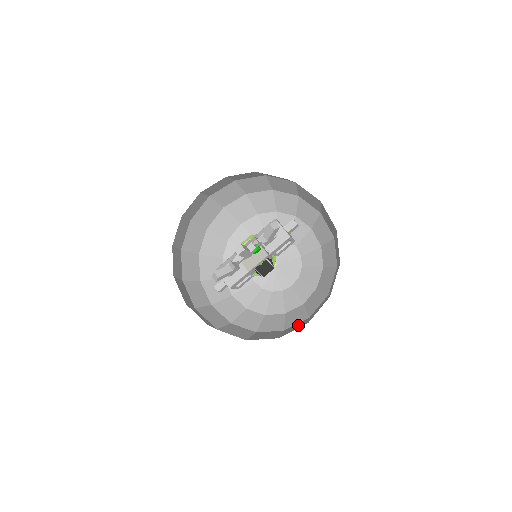
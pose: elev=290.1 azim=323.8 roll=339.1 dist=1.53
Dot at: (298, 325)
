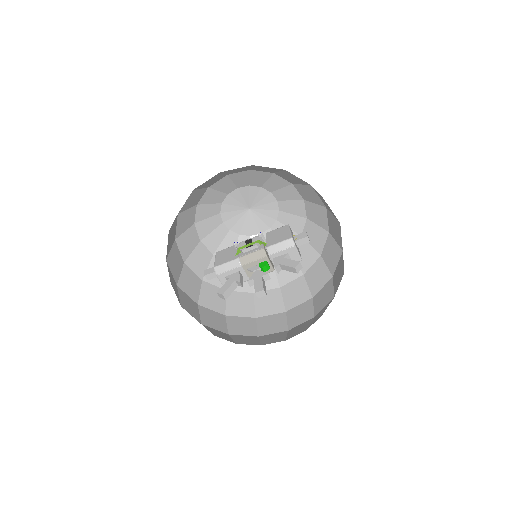
Dot at: (272, 301)
